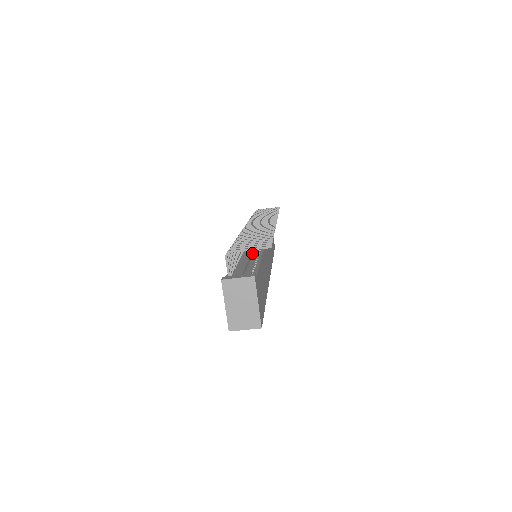
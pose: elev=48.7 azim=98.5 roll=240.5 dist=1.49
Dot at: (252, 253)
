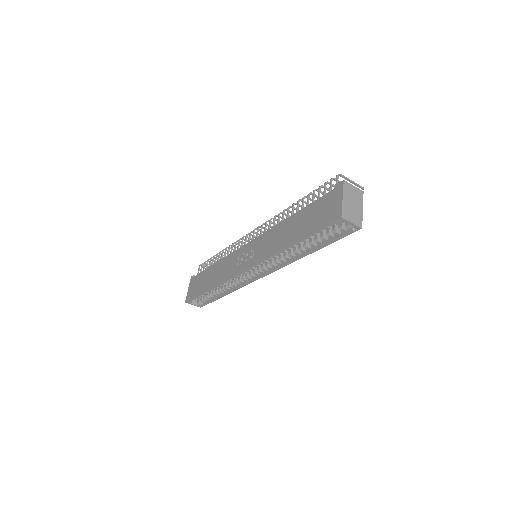
Dot at: occluded
